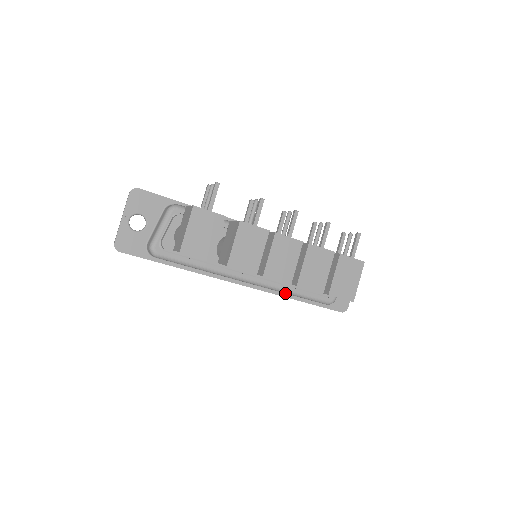
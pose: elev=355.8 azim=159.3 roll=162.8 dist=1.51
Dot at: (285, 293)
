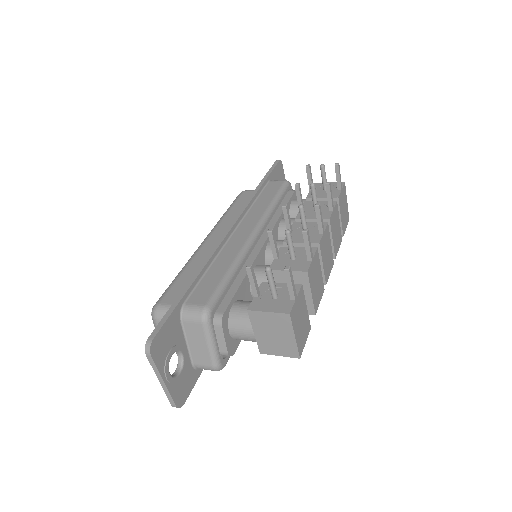
Dot at: occluded
